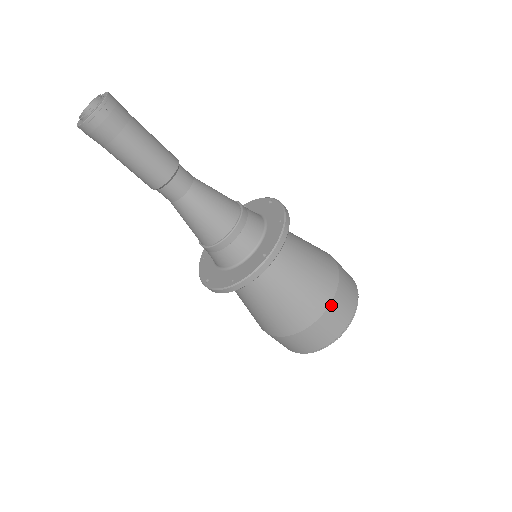
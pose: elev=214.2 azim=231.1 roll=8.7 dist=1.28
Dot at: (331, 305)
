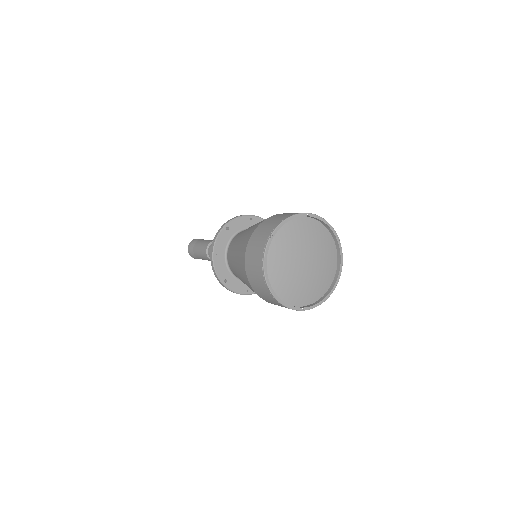
Dot at: (264, 222)
